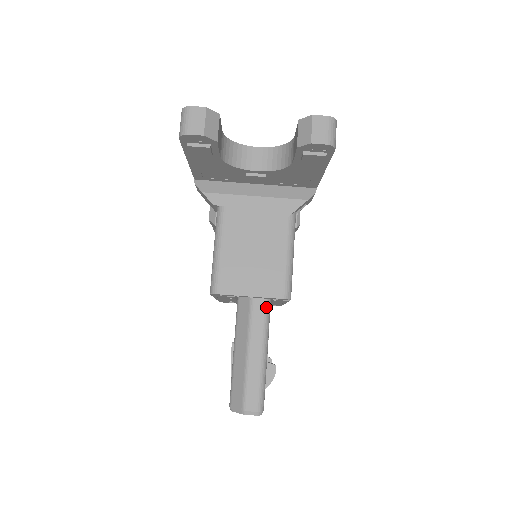
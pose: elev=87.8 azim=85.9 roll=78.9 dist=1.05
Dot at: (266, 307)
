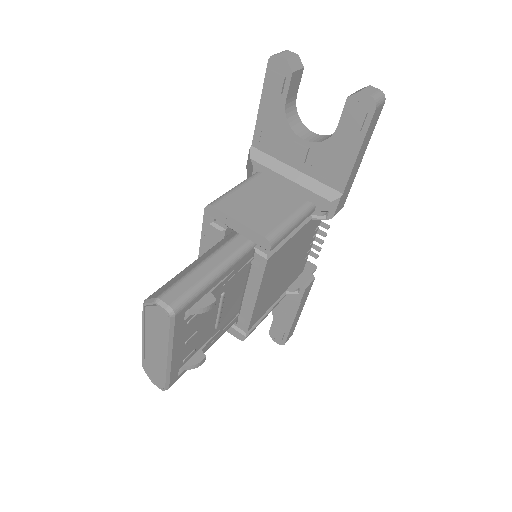
Dot at: (244, 247)
